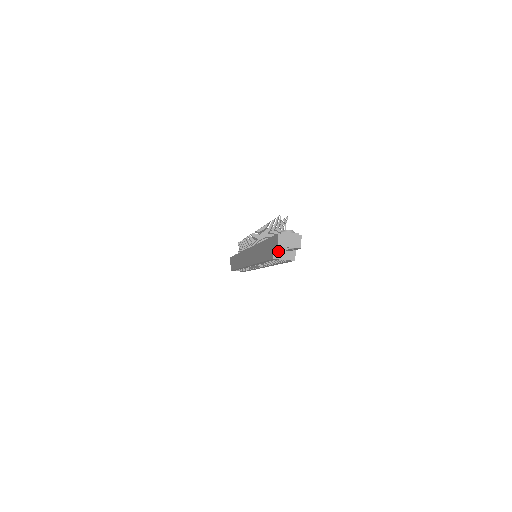
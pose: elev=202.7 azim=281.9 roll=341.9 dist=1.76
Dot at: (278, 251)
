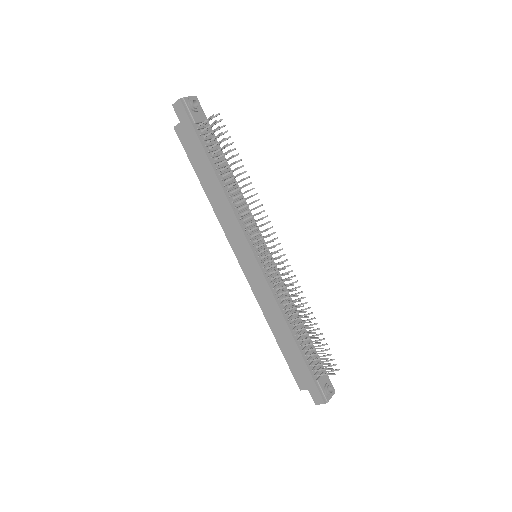
Dot at: occluded
